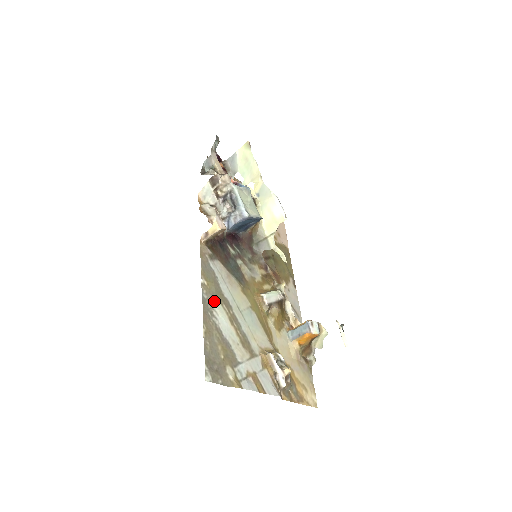
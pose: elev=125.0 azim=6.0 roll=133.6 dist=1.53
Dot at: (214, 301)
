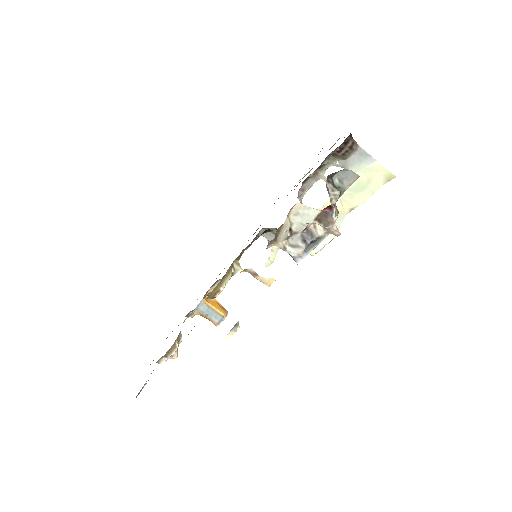
Dot at: occluded
